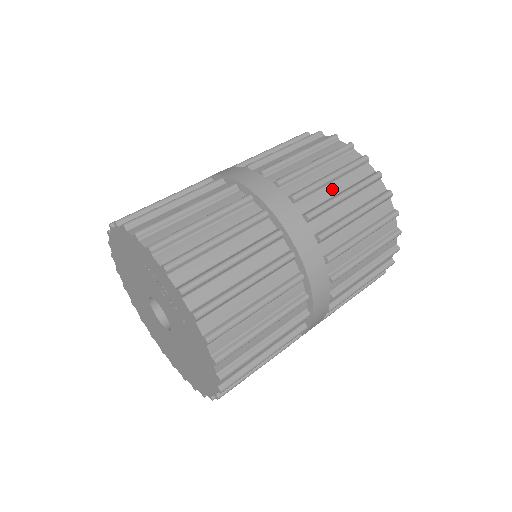
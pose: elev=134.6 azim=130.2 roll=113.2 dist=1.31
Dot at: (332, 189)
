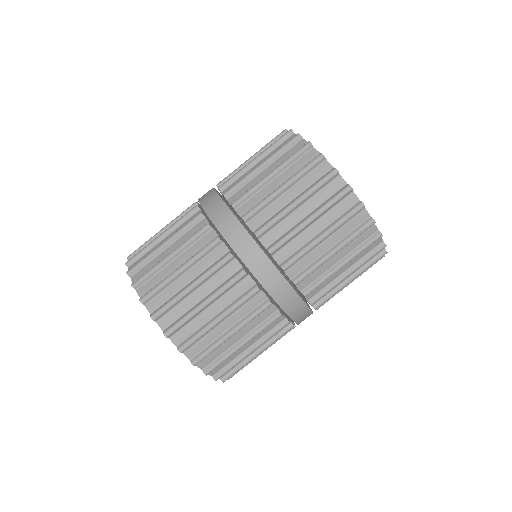
Dot at: (322, 247)
